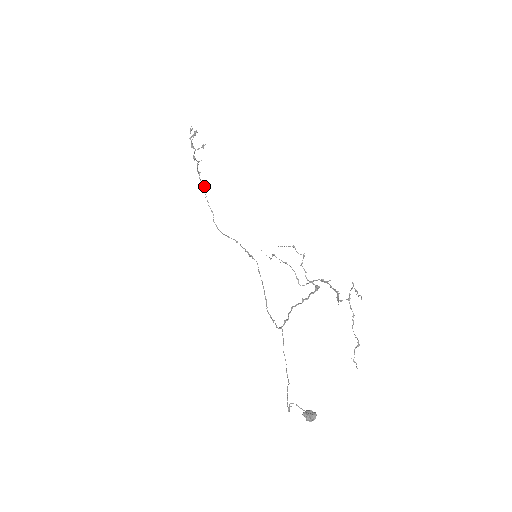
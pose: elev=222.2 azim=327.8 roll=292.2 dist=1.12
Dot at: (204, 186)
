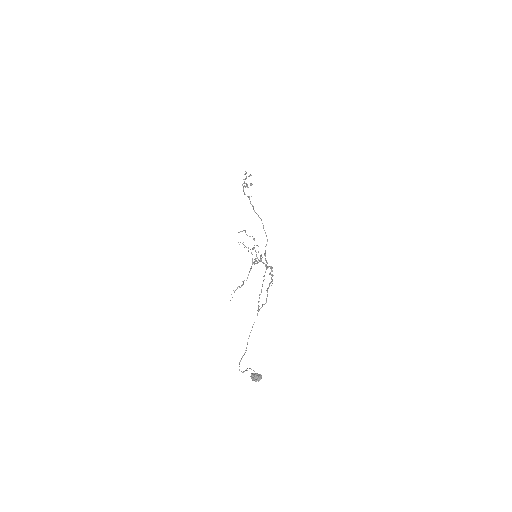
Dot at: (261, 219)
